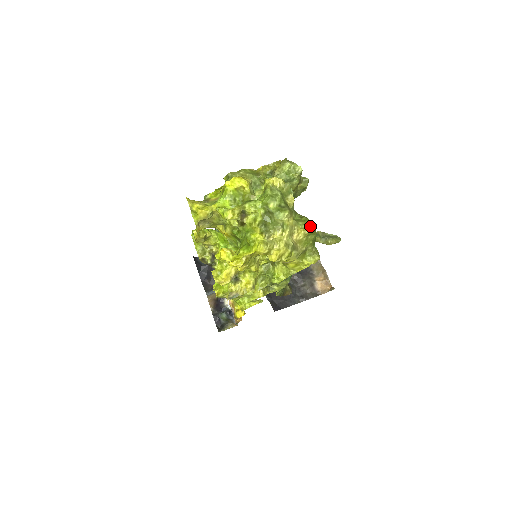
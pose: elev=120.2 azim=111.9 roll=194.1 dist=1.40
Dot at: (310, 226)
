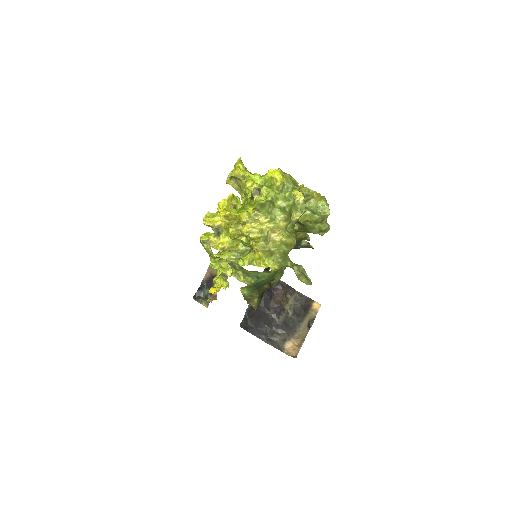
Dot at: (289, 238)
